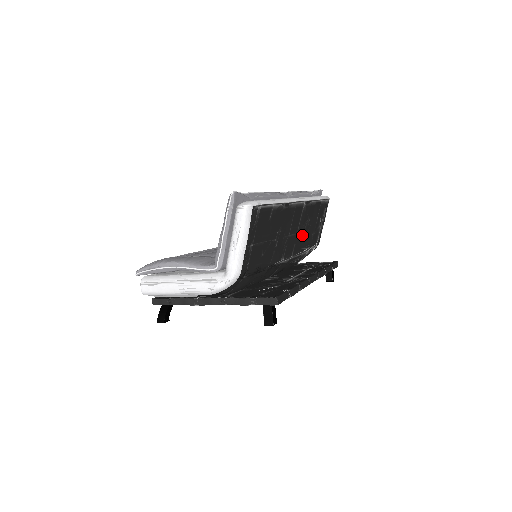
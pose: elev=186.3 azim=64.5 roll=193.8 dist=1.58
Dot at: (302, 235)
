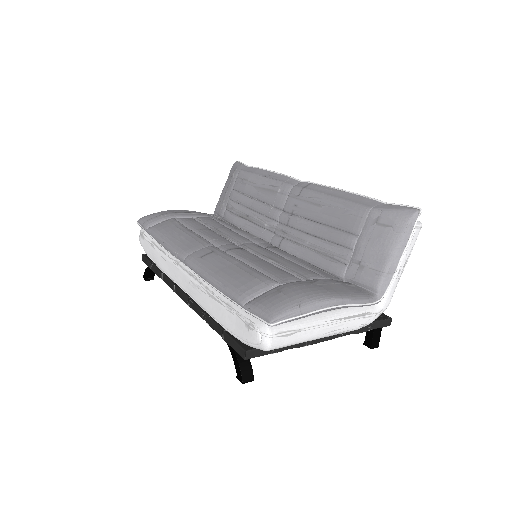
Dot at: occluded
